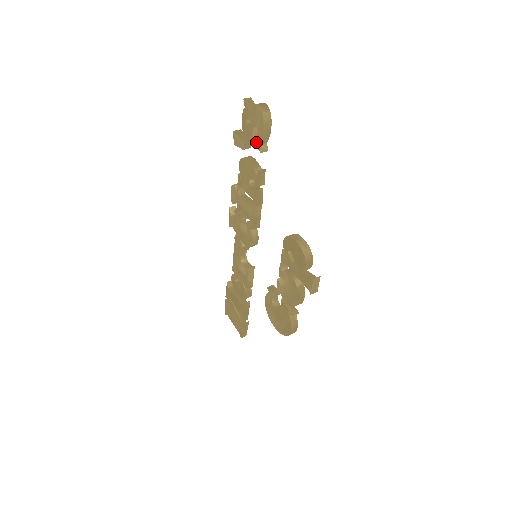
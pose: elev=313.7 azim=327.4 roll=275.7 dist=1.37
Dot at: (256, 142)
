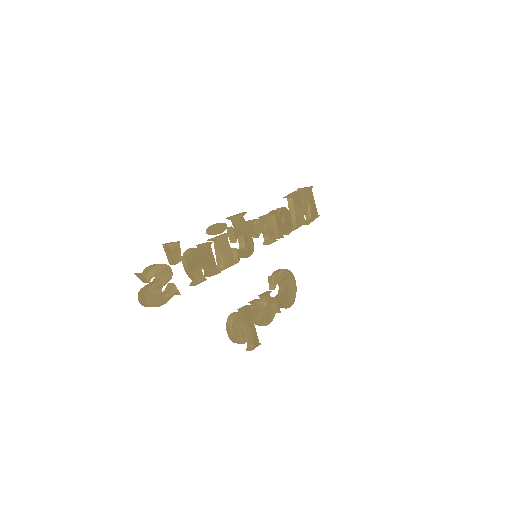
Dot at: (167, 289)
